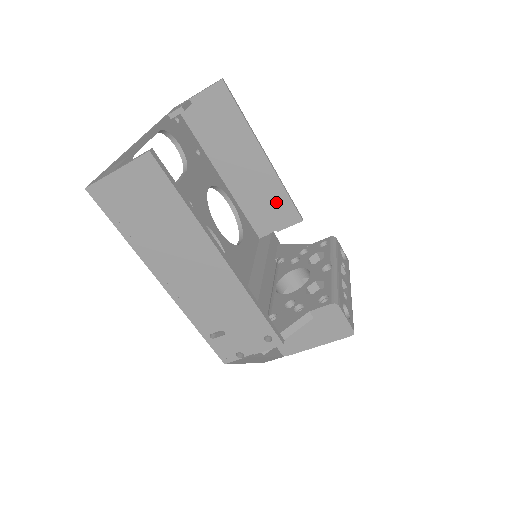
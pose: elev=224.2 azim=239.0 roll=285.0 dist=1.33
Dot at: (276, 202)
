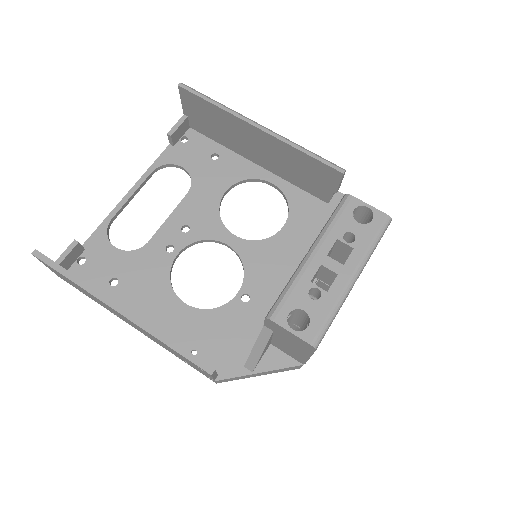
Dot at: (306, 166)
